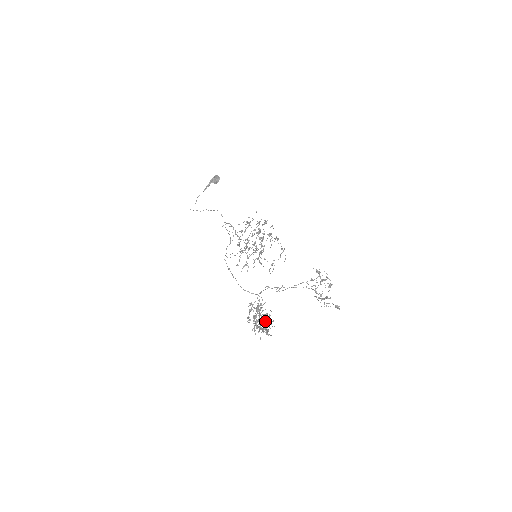
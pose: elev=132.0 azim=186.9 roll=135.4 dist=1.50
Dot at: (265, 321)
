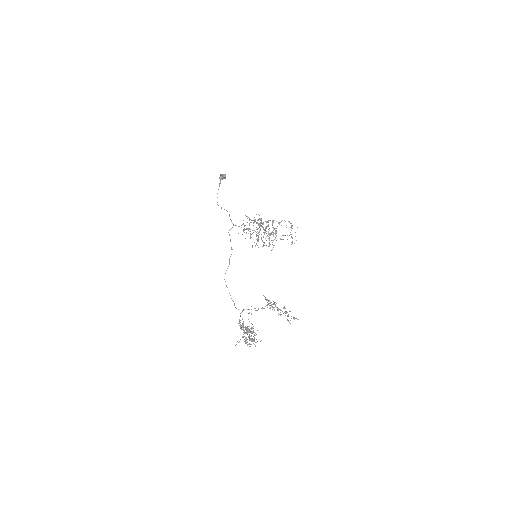
Dot at: (252, 332)
